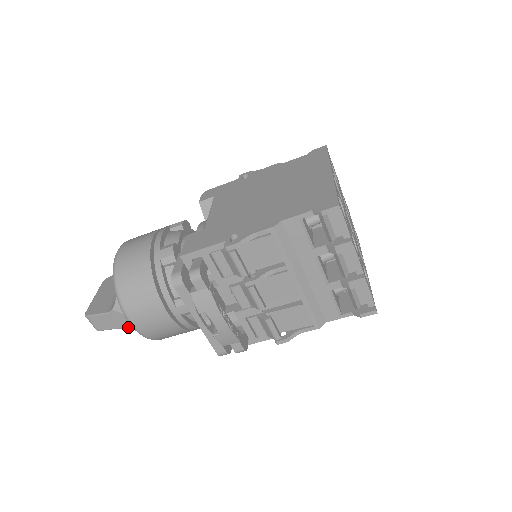
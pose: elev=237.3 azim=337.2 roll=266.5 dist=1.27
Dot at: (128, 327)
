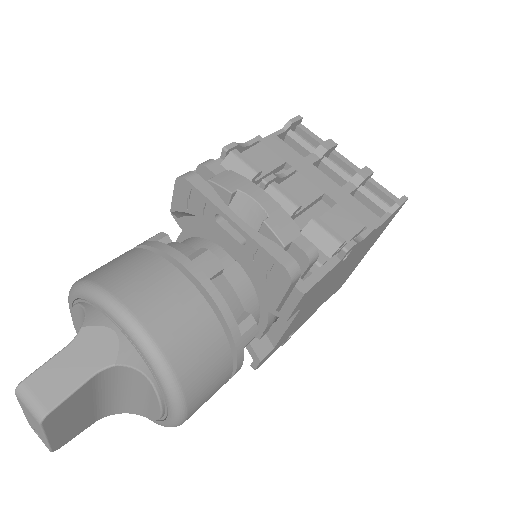
Dot at: (115, 356)
